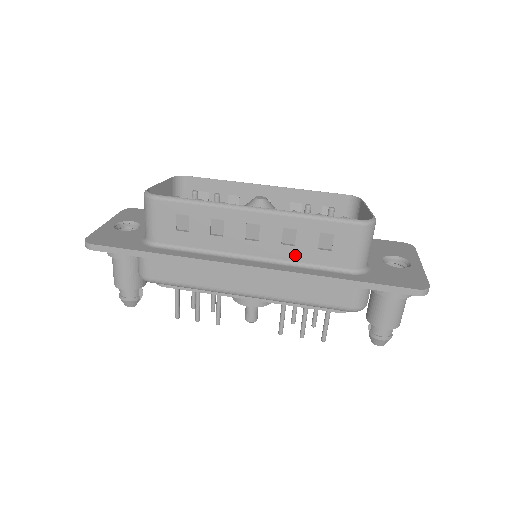
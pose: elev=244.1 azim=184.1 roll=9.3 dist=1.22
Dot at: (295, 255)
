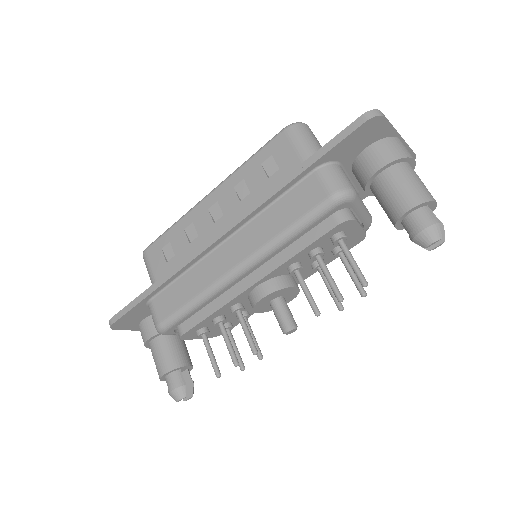
Dot at: (255, 200)
